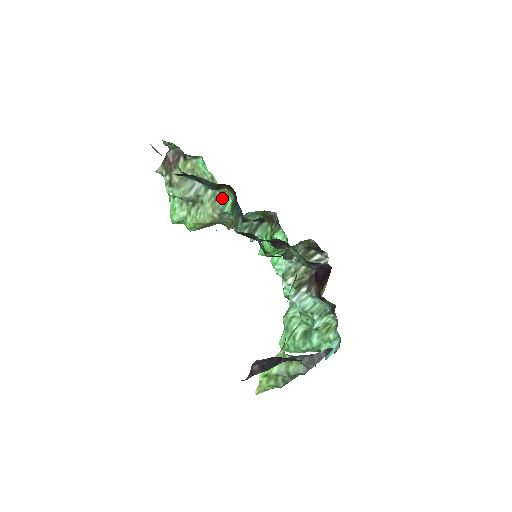
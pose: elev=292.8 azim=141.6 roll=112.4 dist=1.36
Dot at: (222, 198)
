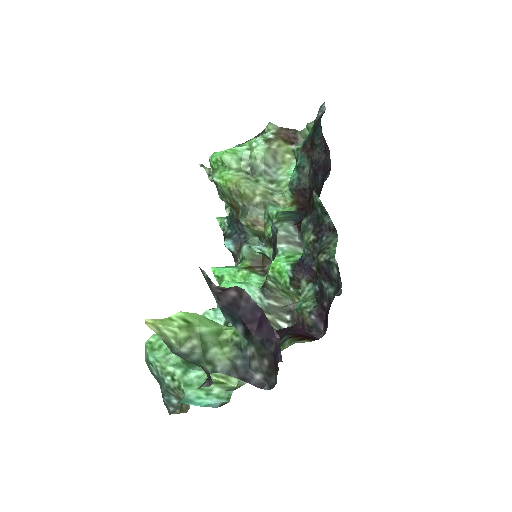
Dot at: (276, 200)
